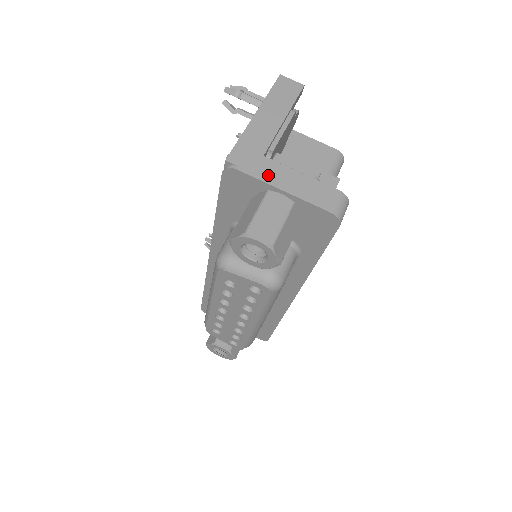
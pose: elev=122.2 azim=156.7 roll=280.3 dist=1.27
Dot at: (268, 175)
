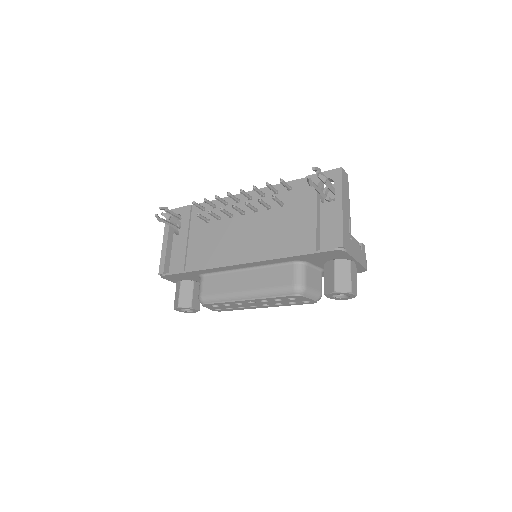
Dot at: (353, 252)
